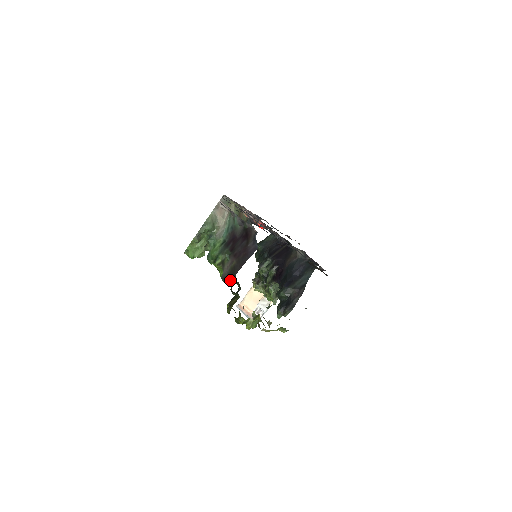
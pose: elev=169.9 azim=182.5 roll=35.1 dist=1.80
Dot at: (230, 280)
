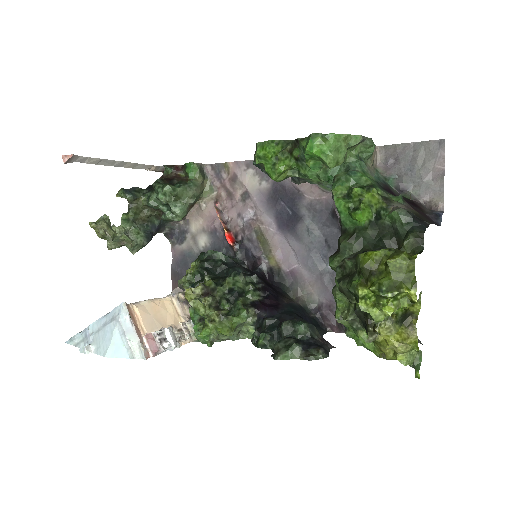
Dot at: (421, 221)
